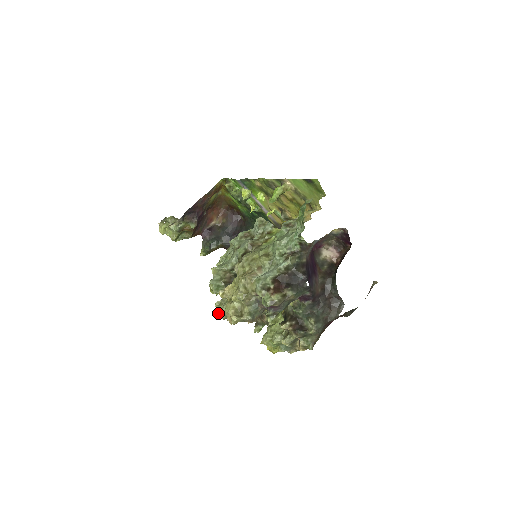
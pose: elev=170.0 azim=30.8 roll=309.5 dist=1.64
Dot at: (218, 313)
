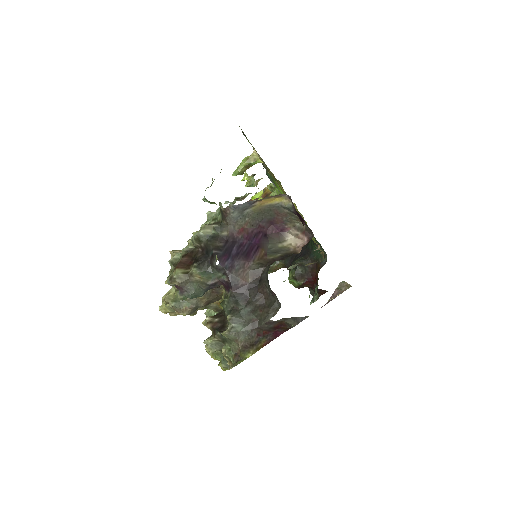
Dot at: occluded
